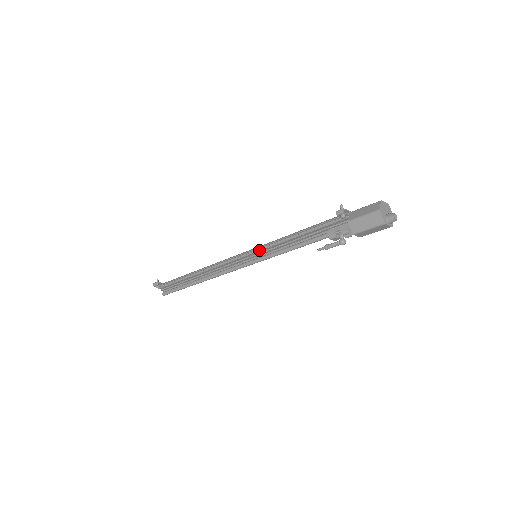
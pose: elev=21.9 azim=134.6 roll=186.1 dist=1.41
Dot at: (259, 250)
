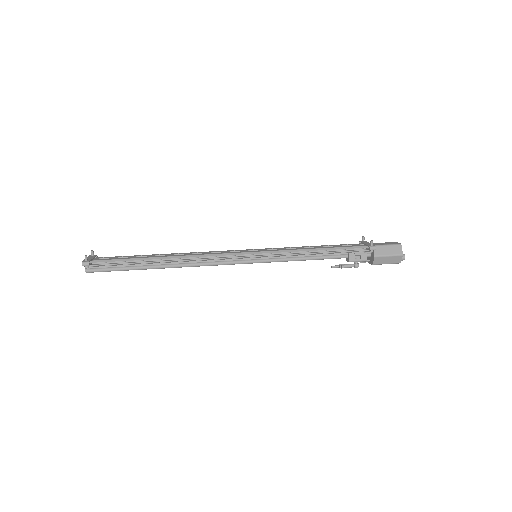
Dot at: (270, 256)
